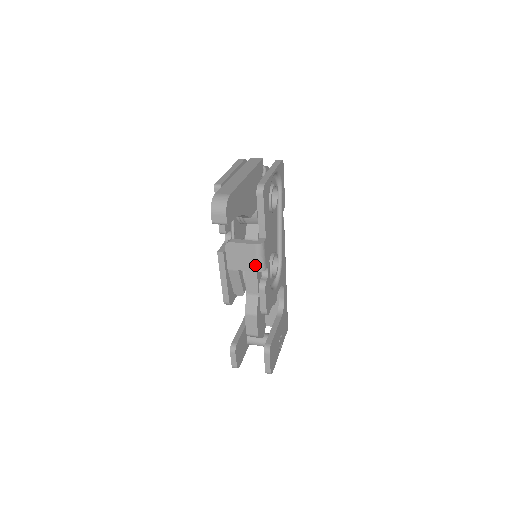
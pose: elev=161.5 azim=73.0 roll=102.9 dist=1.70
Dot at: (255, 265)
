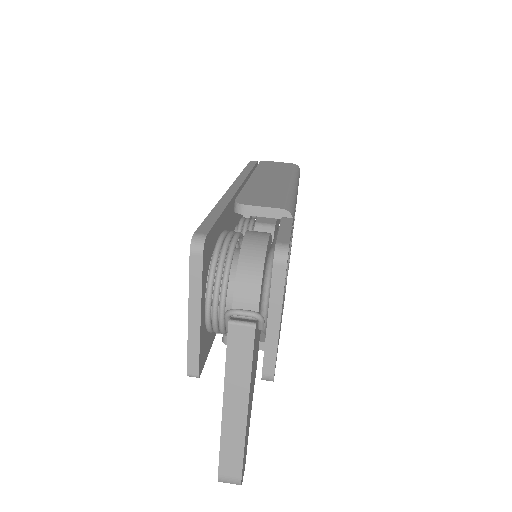
Dot at: occluded
